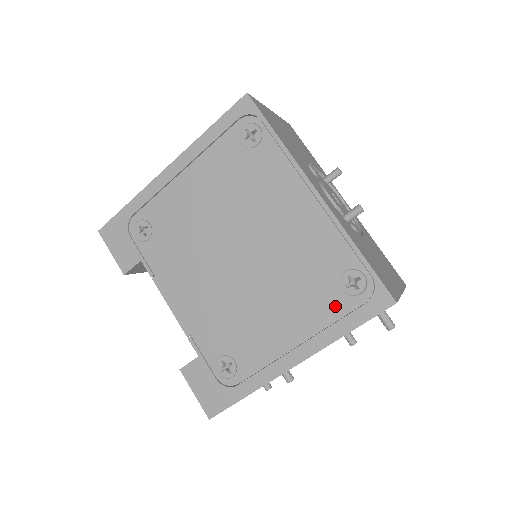
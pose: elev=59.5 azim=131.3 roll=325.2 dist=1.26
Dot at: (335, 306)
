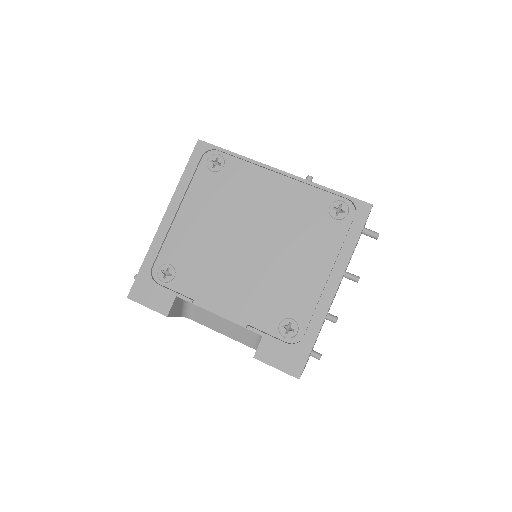
Dot at: (337, 232)
